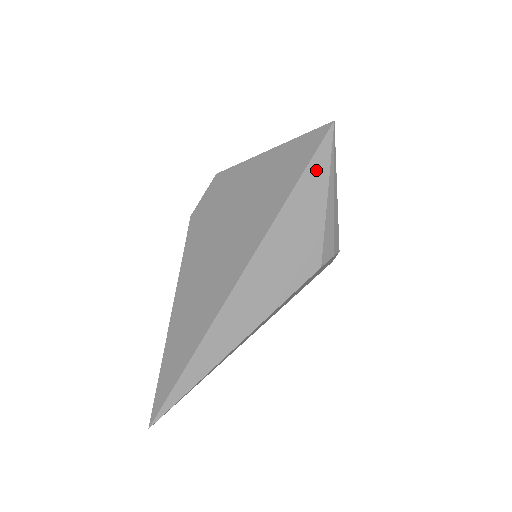
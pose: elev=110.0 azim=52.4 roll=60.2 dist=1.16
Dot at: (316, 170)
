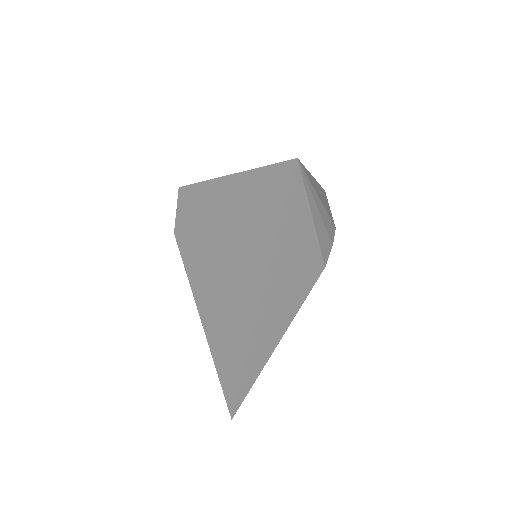
Dot at: (294, 209)
